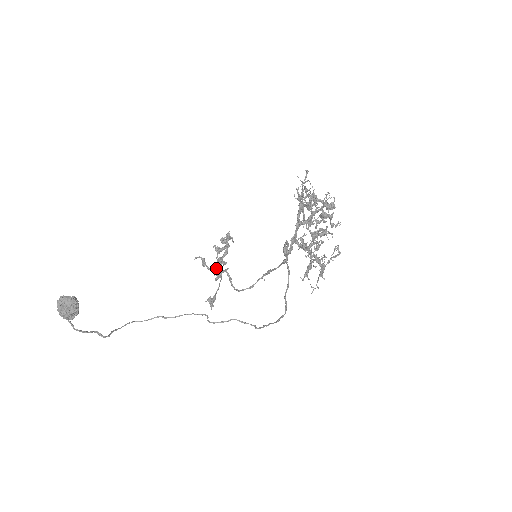
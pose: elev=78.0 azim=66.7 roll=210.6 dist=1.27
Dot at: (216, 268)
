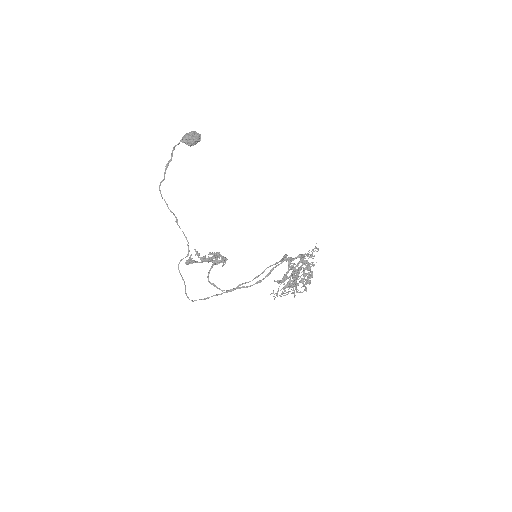
Dot at: occluded
